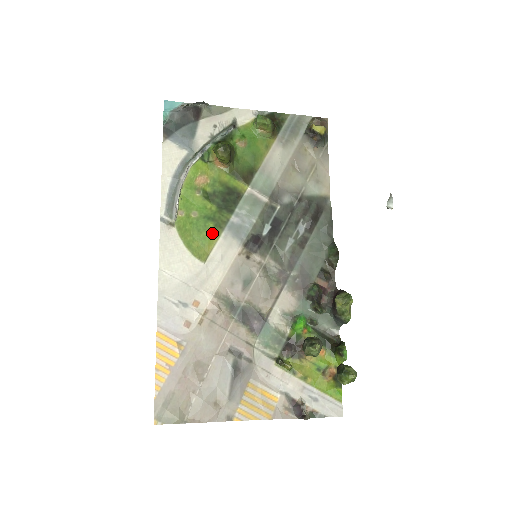
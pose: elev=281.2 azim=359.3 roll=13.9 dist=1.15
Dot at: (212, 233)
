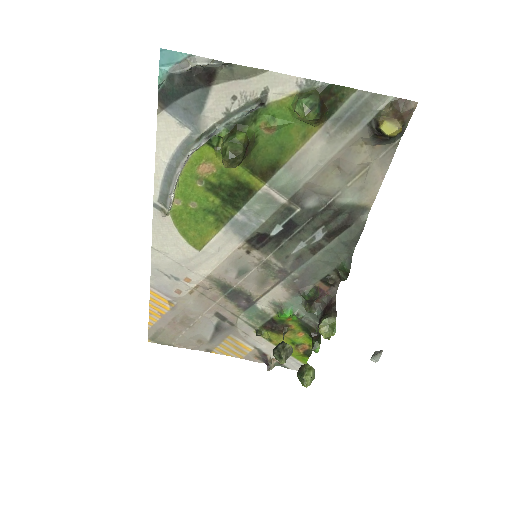
Dot at: (211, 226)
